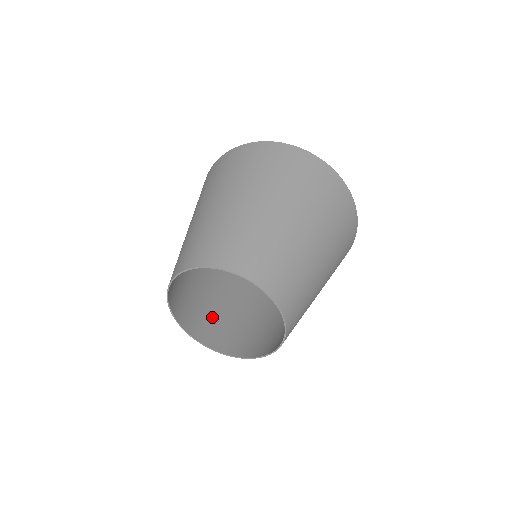
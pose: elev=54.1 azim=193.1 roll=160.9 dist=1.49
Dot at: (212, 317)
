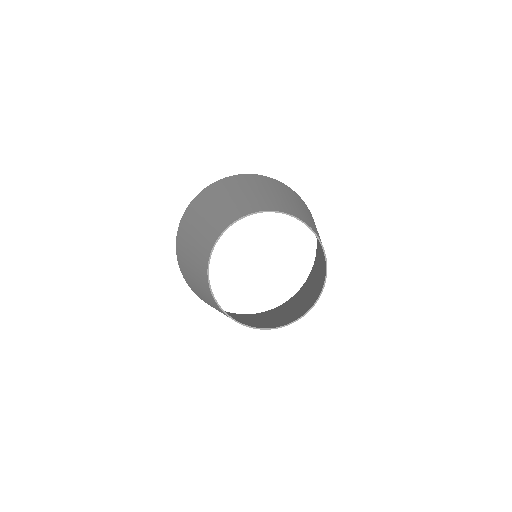
Dot at: (285, 318)
